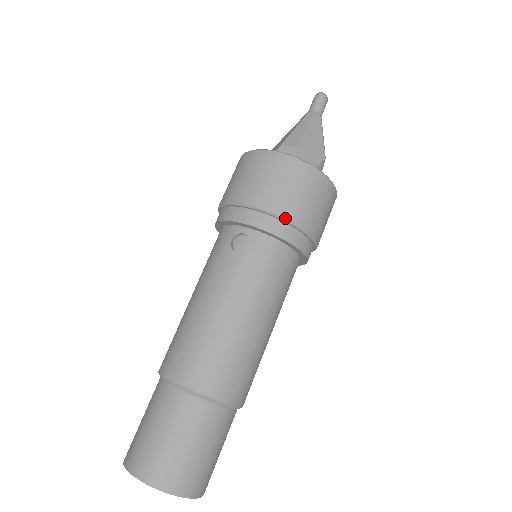
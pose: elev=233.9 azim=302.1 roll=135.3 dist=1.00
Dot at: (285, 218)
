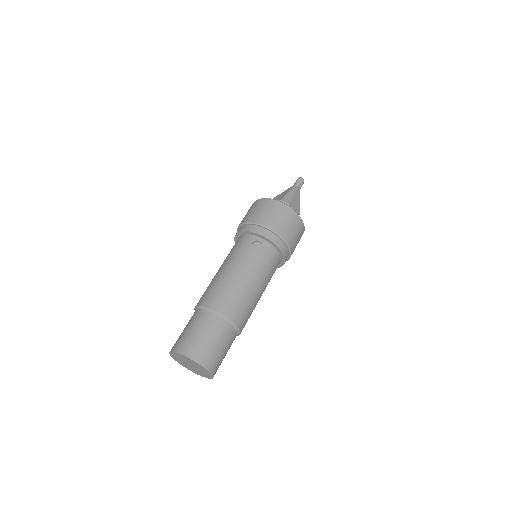
Dot at: (283, 238)
